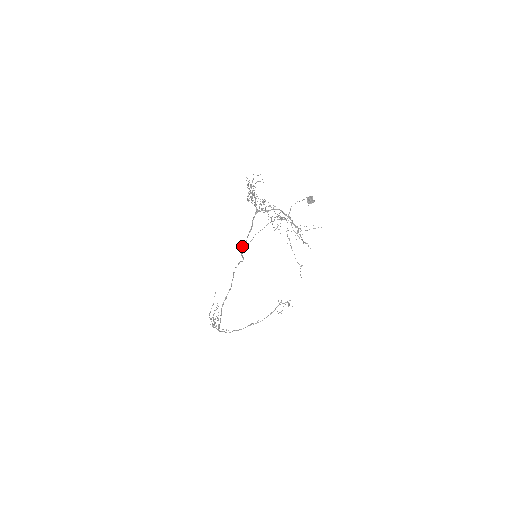
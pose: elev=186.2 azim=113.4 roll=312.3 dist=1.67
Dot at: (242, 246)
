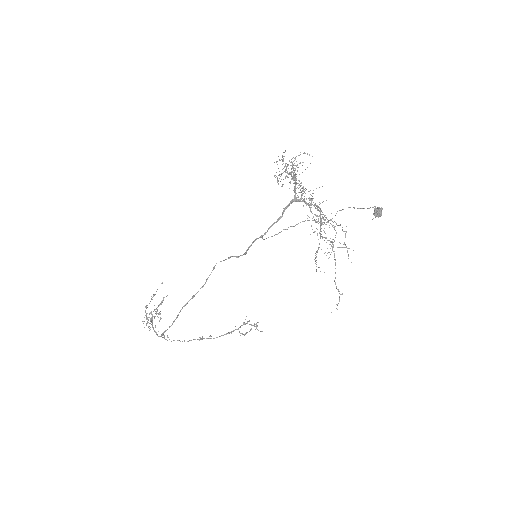
Dot at: (256, 238)
